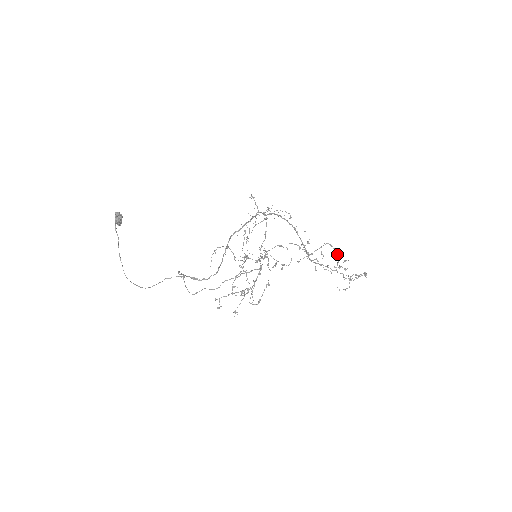
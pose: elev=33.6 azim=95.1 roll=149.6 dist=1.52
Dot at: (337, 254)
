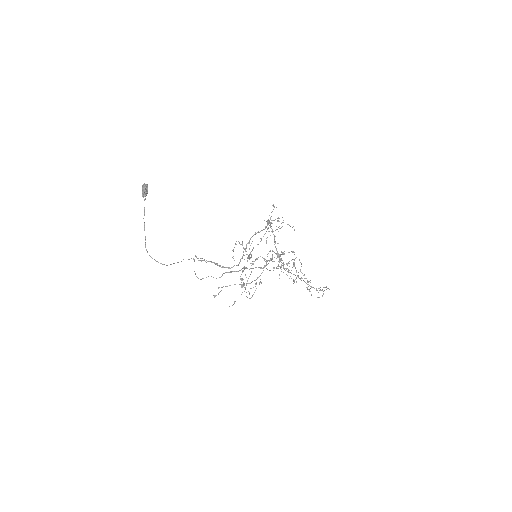
Dot at: occluded
